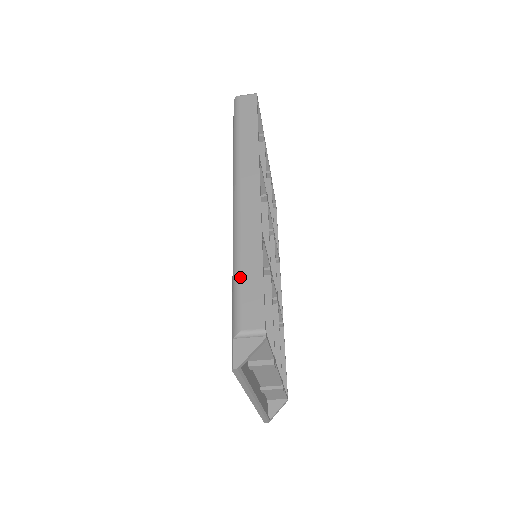
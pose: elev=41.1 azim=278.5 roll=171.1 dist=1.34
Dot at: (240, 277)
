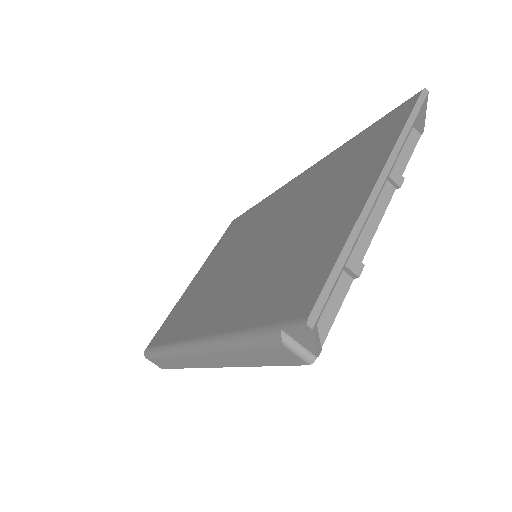
Dot at: occluded
